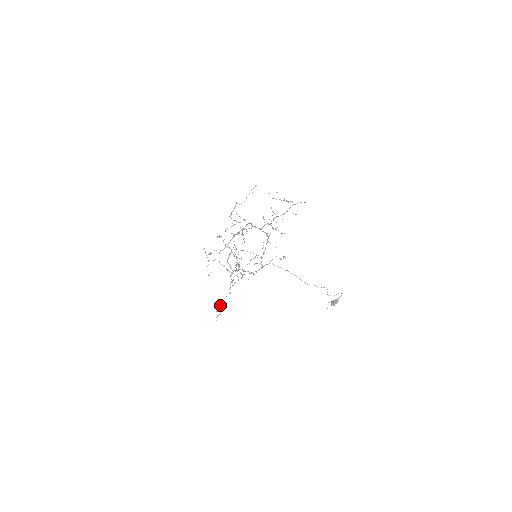
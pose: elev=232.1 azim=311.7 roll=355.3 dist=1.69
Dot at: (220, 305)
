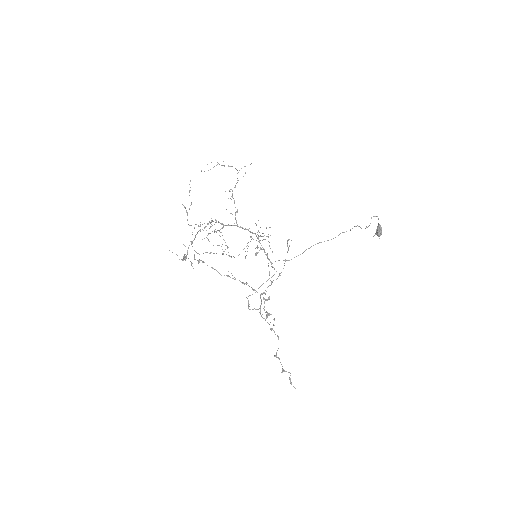
Dot at: occluded
